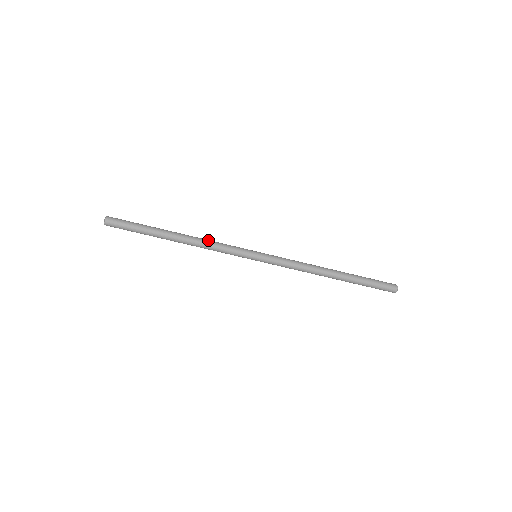
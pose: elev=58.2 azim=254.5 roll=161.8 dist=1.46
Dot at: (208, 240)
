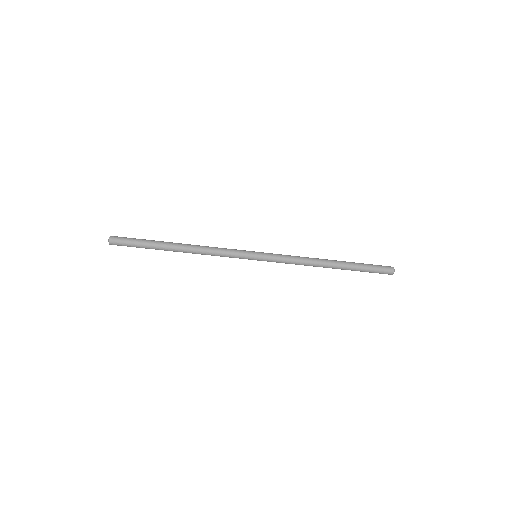
Dot at: (208, 250)
